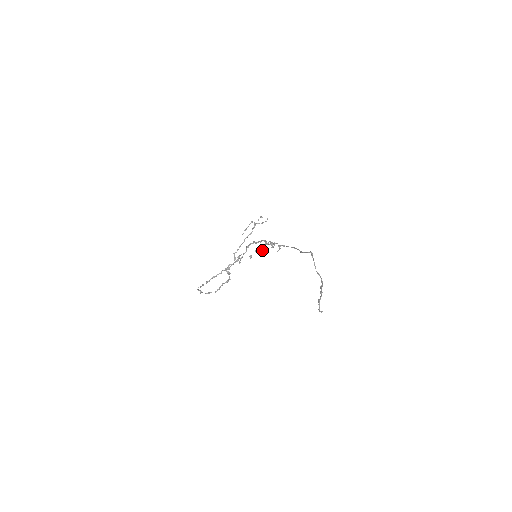
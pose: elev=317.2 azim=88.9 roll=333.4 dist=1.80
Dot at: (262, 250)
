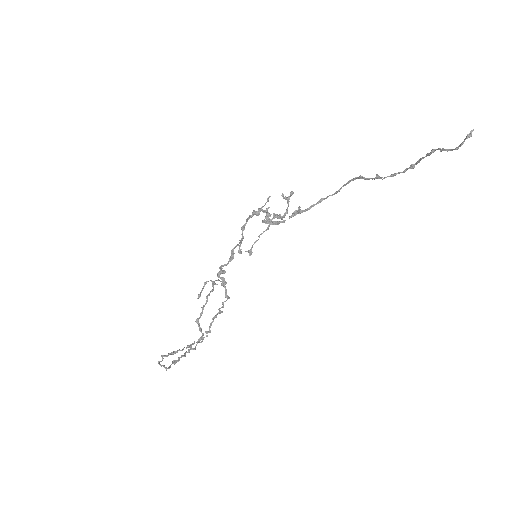
Dot at: occluded
